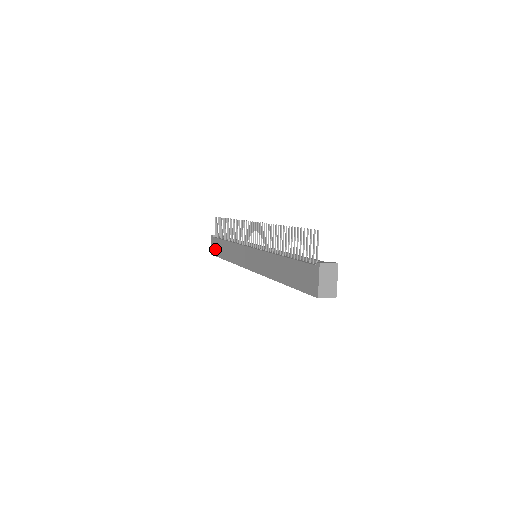
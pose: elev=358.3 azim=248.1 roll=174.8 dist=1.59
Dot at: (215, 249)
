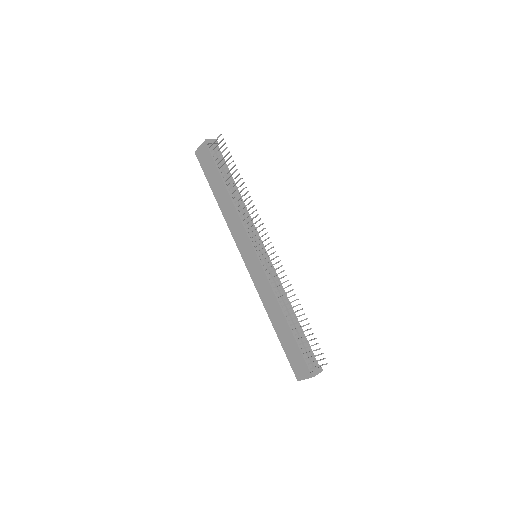
Dot at: (205, 163)
